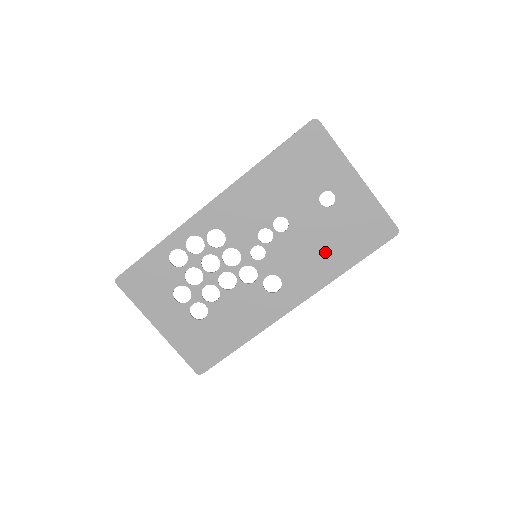
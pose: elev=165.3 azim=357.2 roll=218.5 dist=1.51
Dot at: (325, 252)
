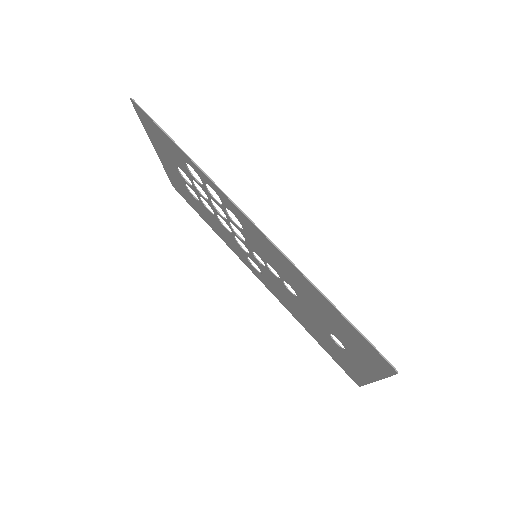
Dot at: (304, 319)
